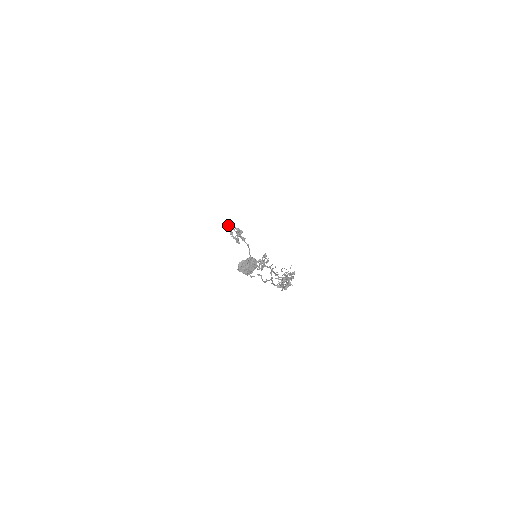
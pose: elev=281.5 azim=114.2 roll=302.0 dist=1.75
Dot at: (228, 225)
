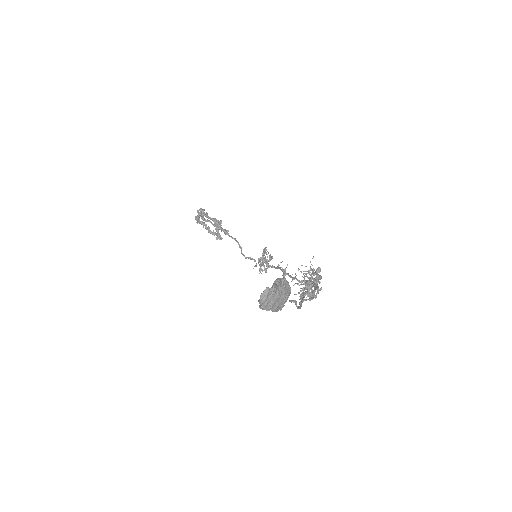
Dot at: (199, 217)
